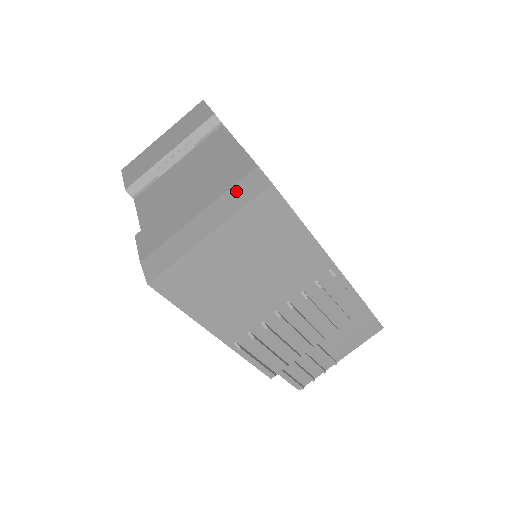
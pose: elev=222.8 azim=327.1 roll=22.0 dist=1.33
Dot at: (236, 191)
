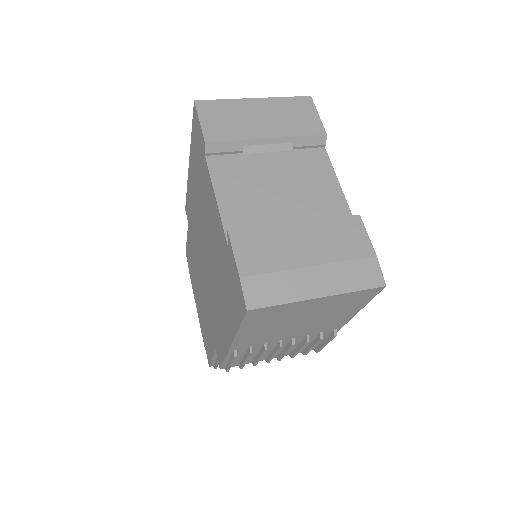
Dot at: (353, 269)
